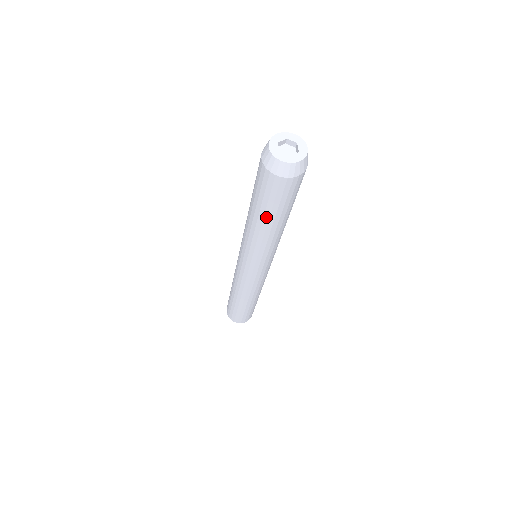
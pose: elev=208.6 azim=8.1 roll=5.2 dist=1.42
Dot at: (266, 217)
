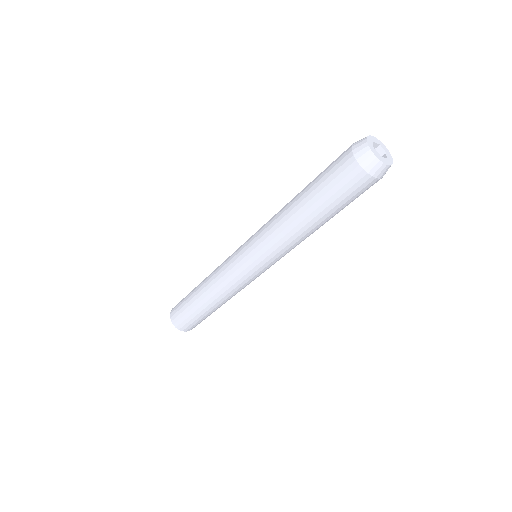
Dot at: (329, 217)
